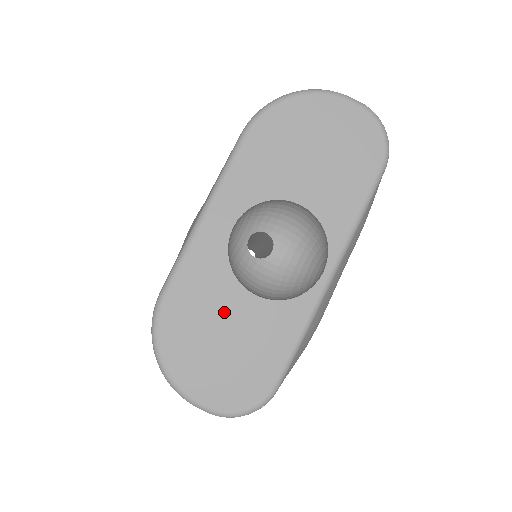
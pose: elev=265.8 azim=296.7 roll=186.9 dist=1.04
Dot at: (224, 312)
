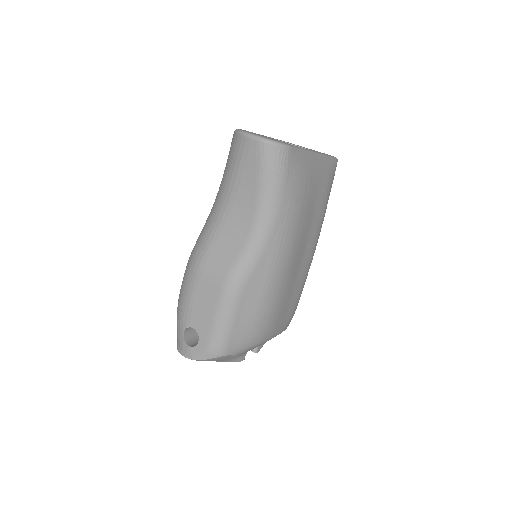
Dot at: occluded
